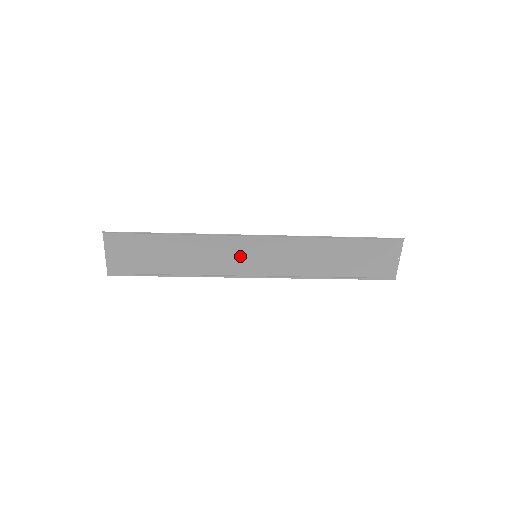
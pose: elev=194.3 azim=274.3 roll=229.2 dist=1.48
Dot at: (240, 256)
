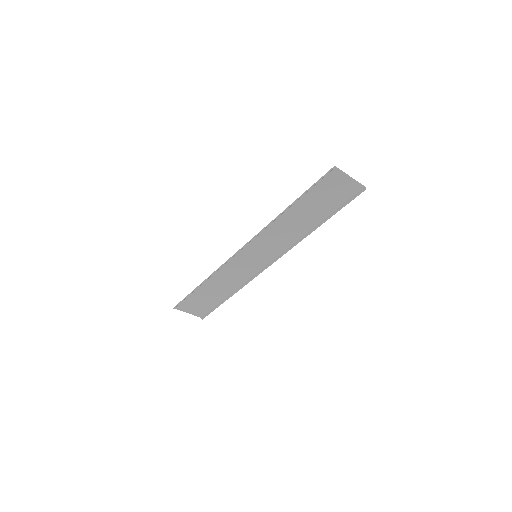
Dot at: (248, 263)
